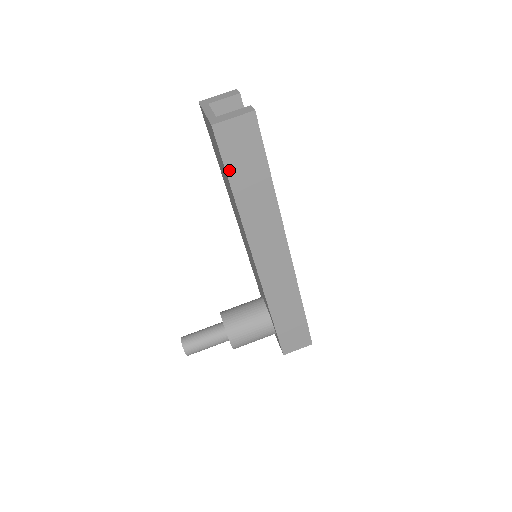
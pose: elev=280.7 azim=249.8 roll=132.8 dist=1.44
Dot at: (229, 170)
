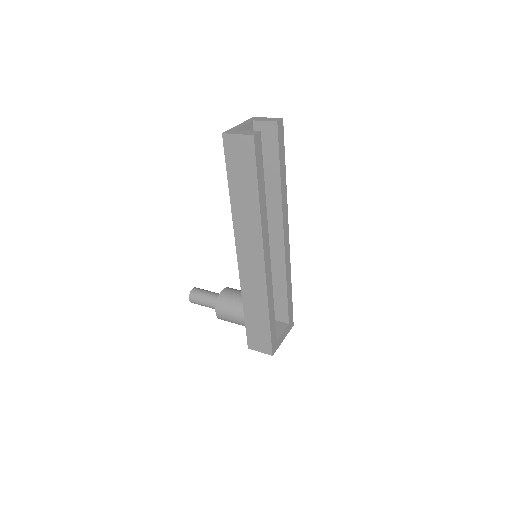
Dot at: (229, 172)
